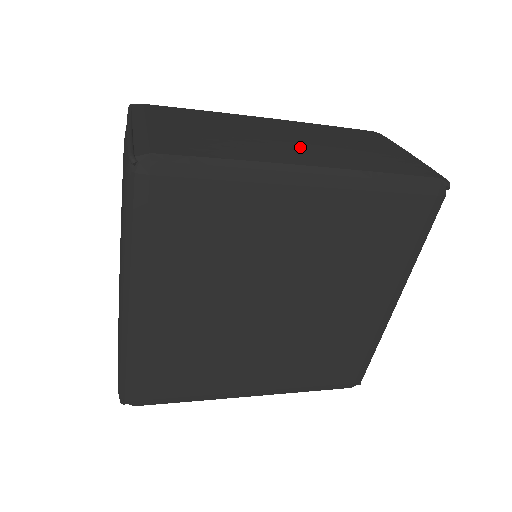
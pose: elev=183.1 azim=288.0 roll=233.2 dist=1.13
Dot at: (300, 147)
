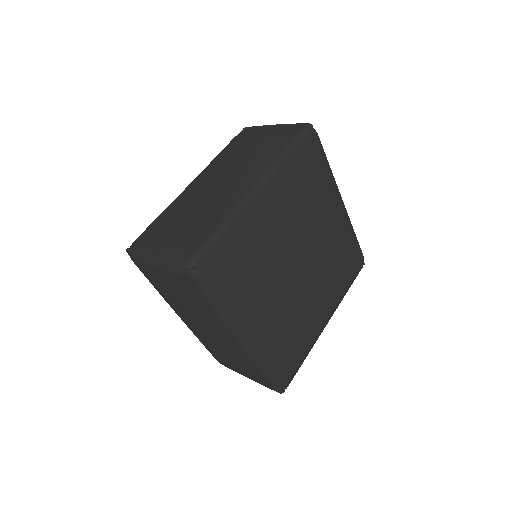
Dot at: occluded
